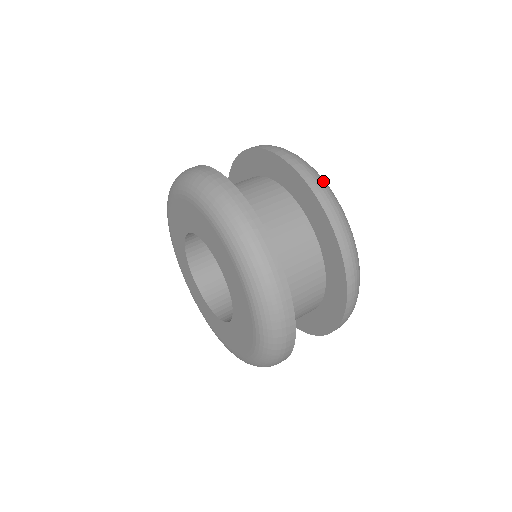
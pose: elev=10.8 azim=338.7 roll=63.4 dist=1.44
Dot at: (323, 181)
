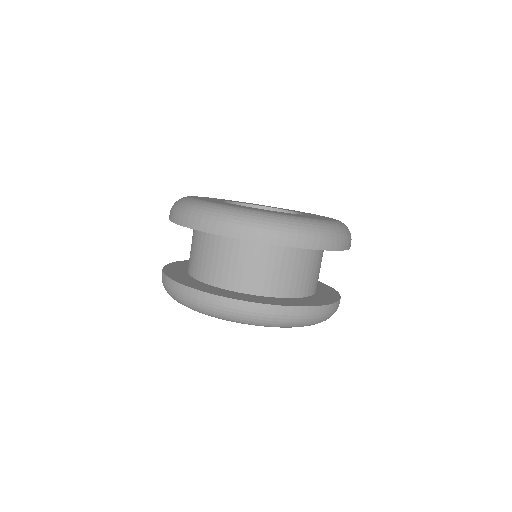
Dot at: (251, 221)
